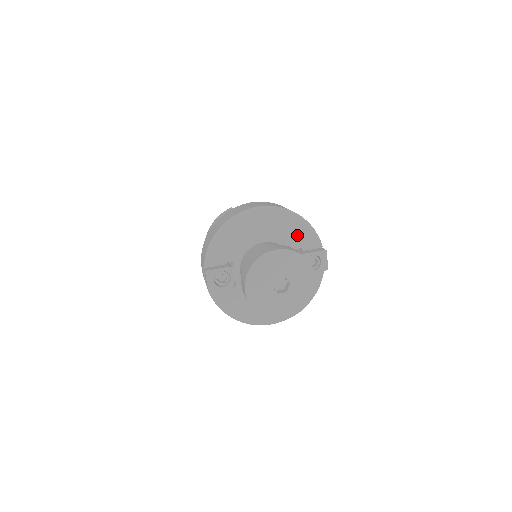
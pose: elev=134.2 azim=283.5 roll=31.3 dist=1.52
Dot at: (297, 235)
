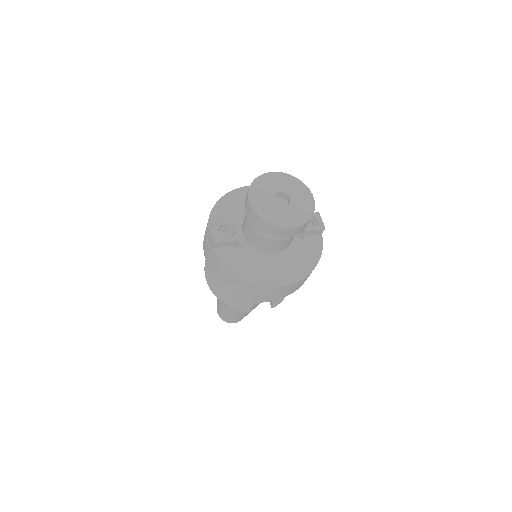
Dot at: occluded
